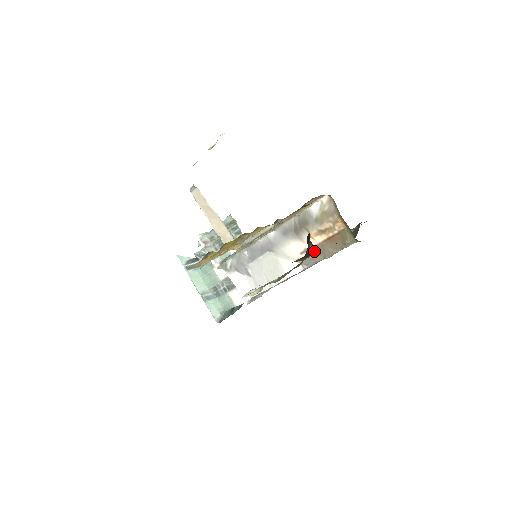
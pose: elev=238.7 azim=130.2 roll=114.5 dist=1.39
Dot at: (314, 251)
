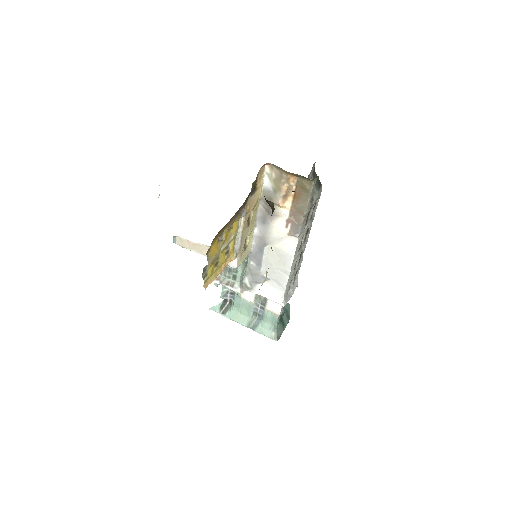
Dot at: (293, 217)
